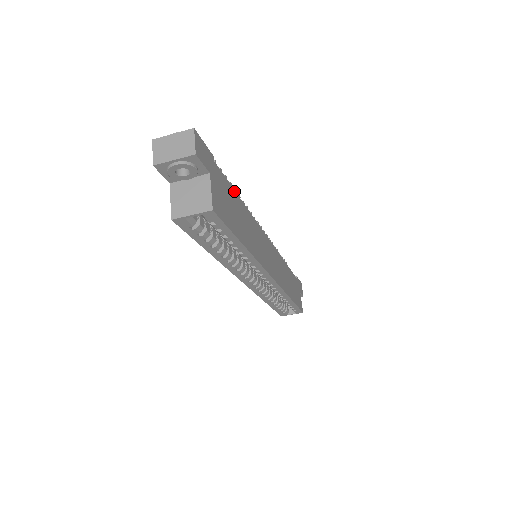
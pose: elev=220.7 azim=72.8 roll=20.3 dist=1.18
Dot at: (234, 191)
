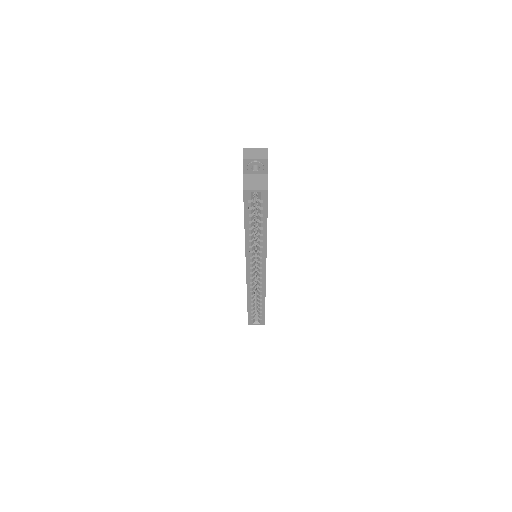
Dot at: occluded
